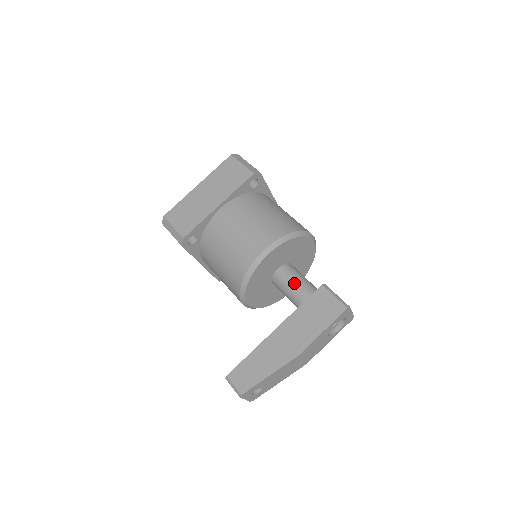
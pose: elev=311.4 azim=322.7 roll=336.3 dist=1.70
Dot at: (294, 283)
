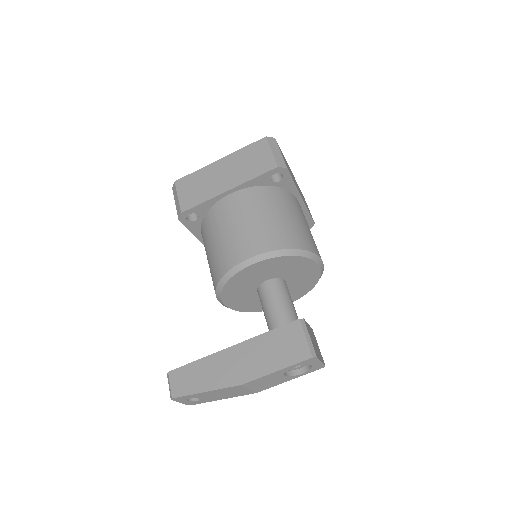
Dot at: (274, 304)
